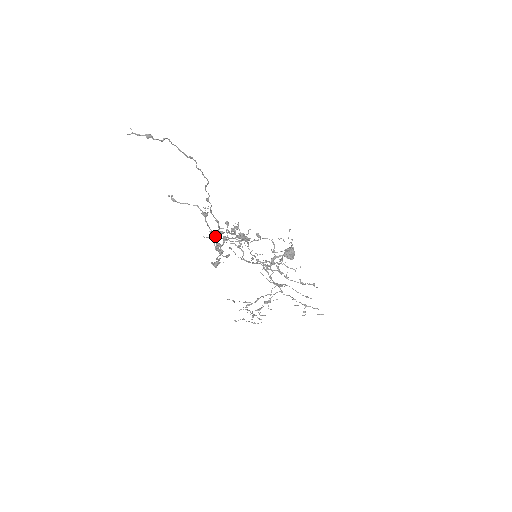
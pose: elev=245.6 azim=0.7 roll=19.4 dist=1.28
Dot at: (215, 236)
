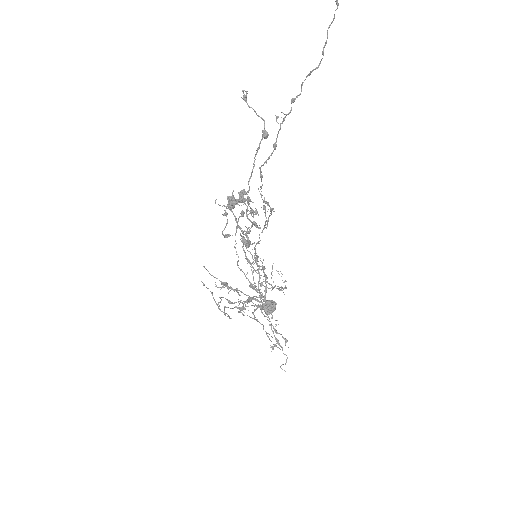
Dot at: (234, 199)
